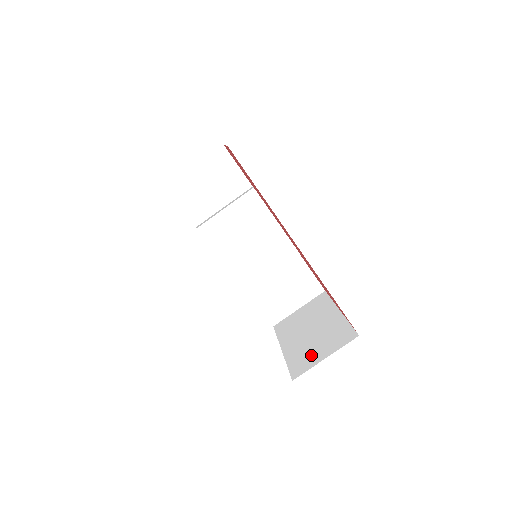
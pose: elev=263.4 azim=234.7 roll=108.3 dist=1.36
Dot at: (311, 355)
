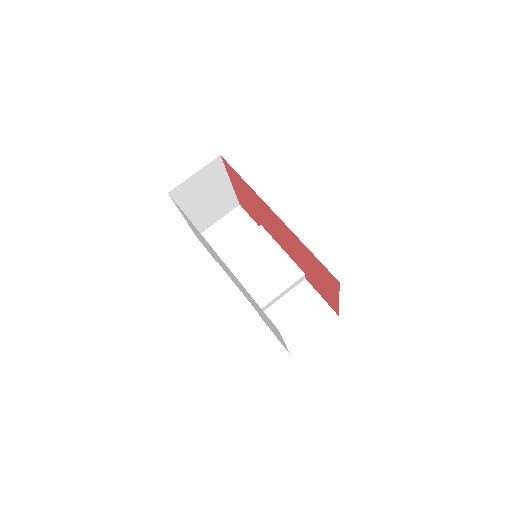
Dot at: occluded
